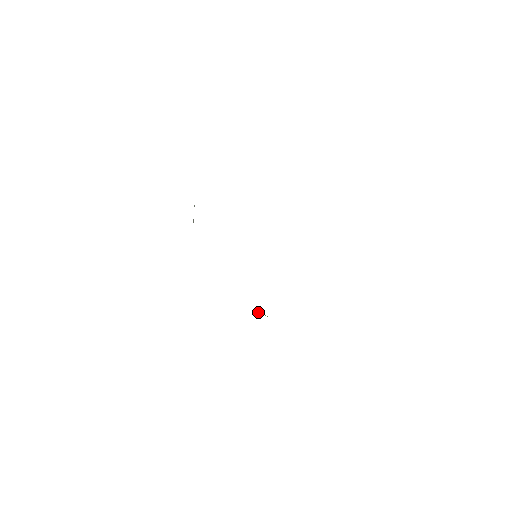
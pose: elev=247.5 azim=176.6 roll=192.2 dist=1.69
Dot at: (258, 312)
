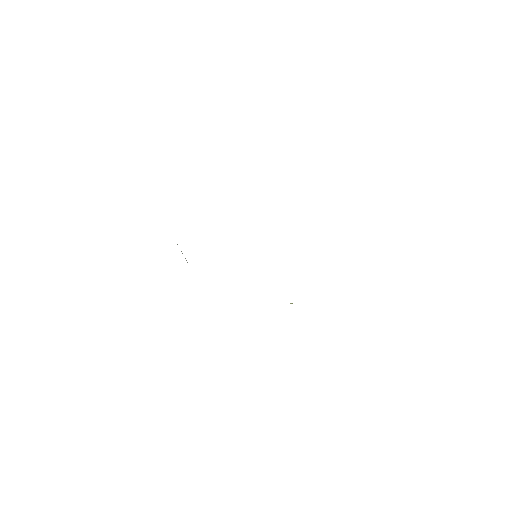
Dot at: occluded
